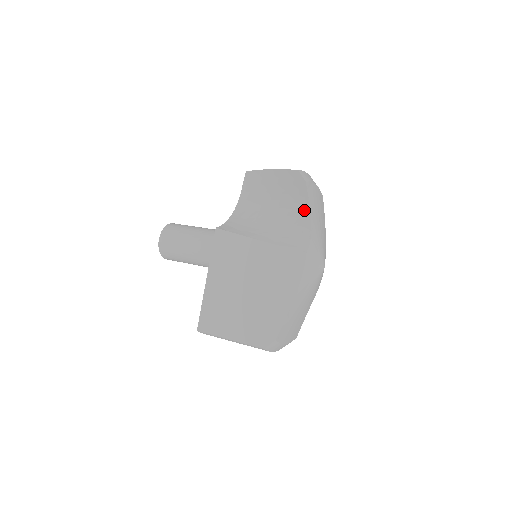
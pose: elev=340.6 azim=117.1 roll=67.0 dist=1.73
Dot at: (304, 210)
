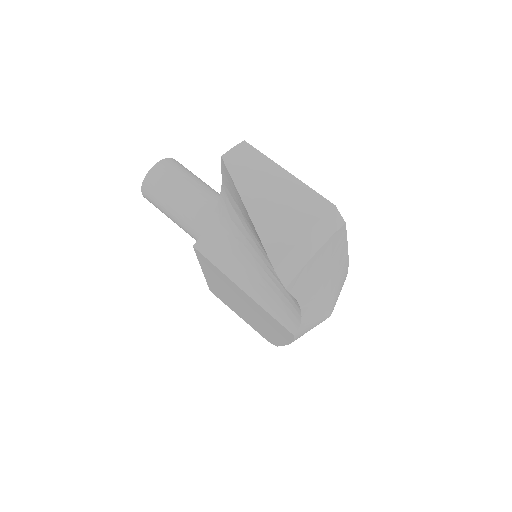
Dot at: occluded
